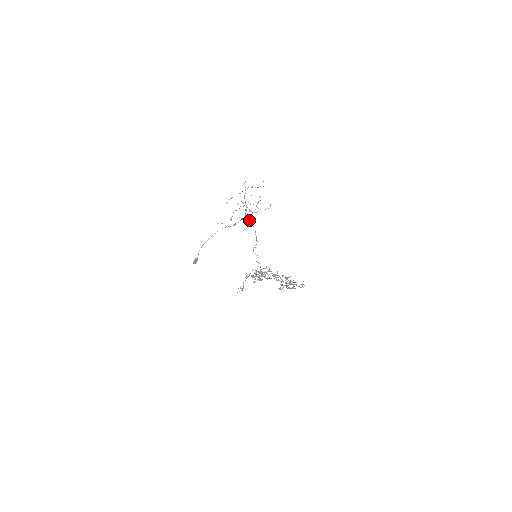
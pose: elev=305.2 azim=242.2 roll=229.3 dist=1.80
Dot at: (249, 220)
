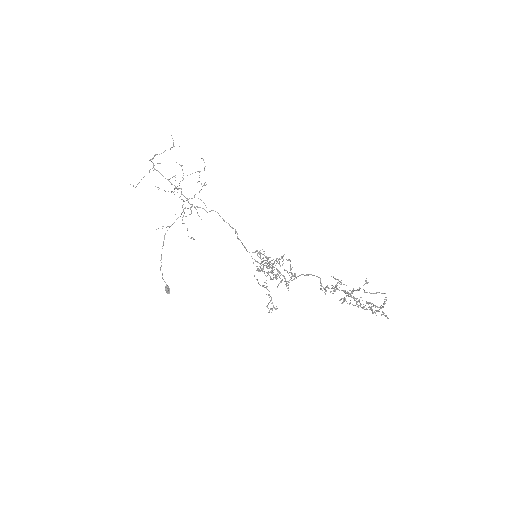
Dot at: occluded
